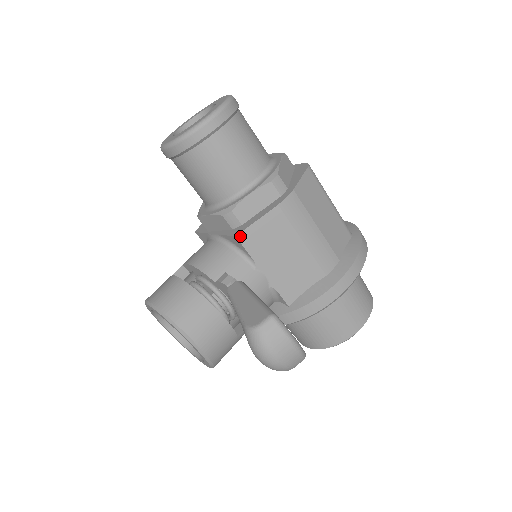
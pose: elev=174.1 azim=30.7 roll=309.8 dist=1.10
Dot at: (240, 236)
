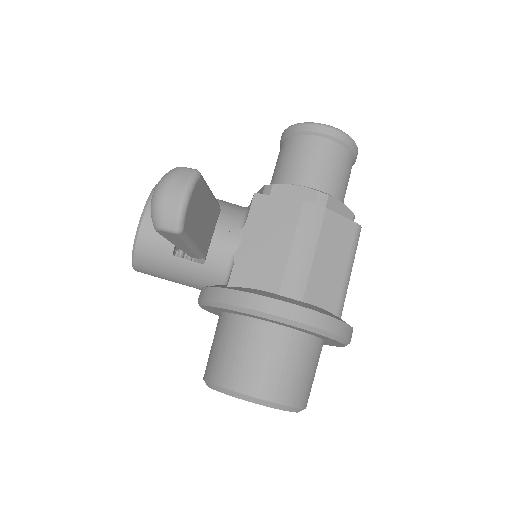
Dot at: (257, 196)
